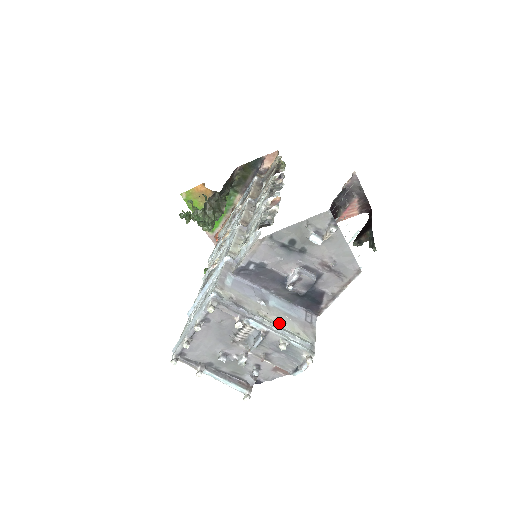
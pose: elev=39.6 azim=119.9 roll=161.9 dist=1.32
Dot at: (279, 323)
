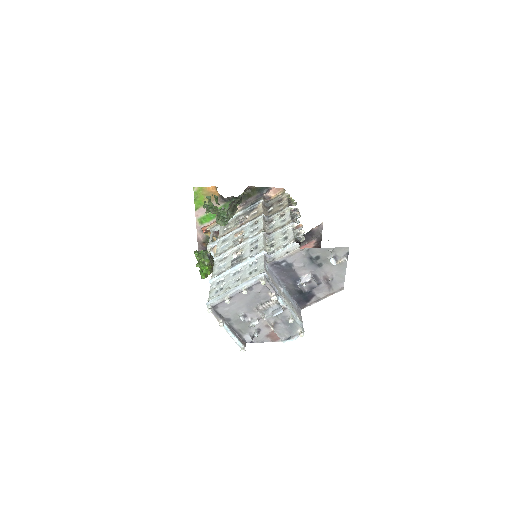
Dot at: (289, 305)
